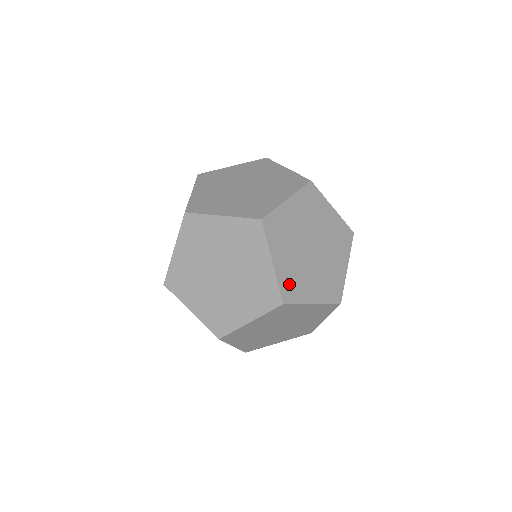
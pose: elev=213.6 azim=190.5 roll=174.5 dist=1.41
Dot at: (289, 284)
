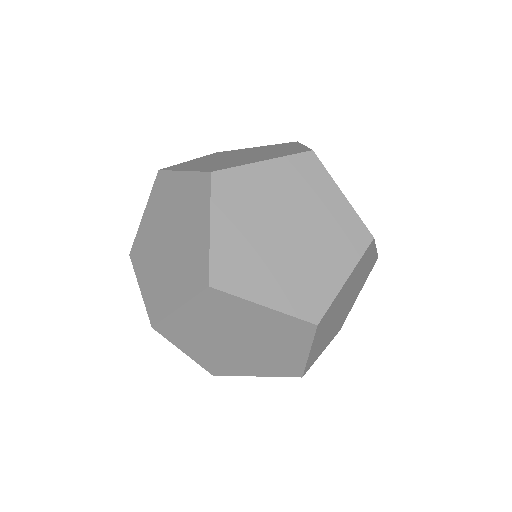
Dot at: (313, 357)
